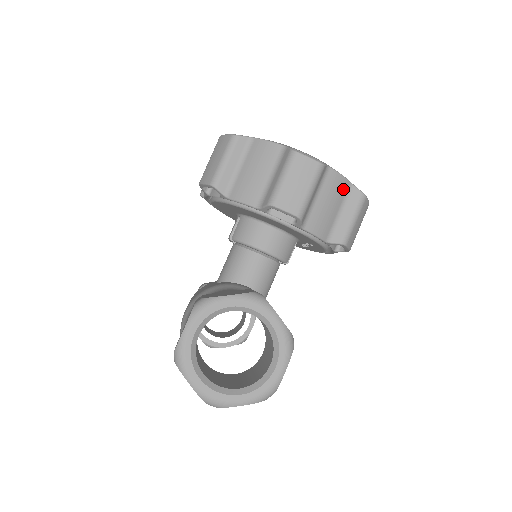
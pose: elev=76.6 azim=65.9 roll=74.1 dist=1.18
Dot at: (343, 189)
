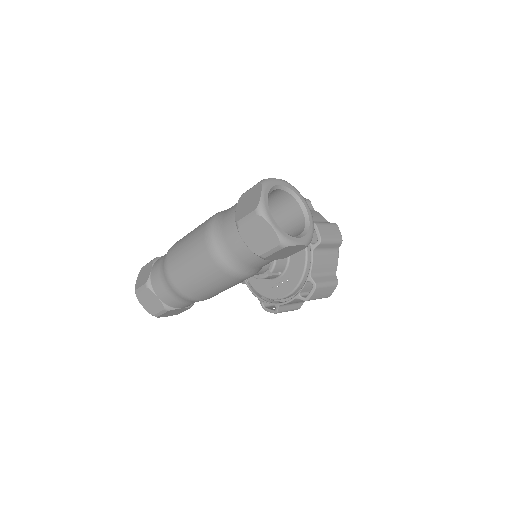
Dot at: (333, 268)
